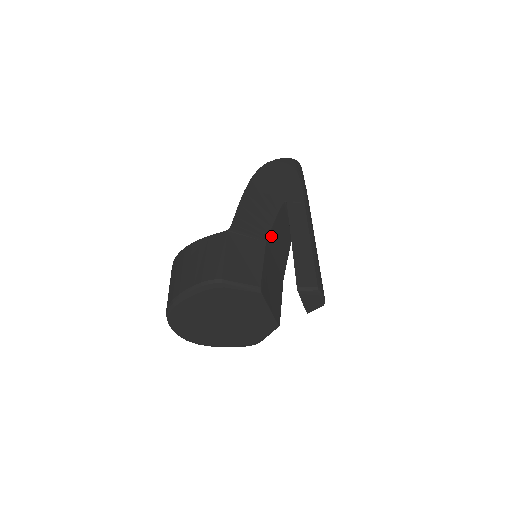
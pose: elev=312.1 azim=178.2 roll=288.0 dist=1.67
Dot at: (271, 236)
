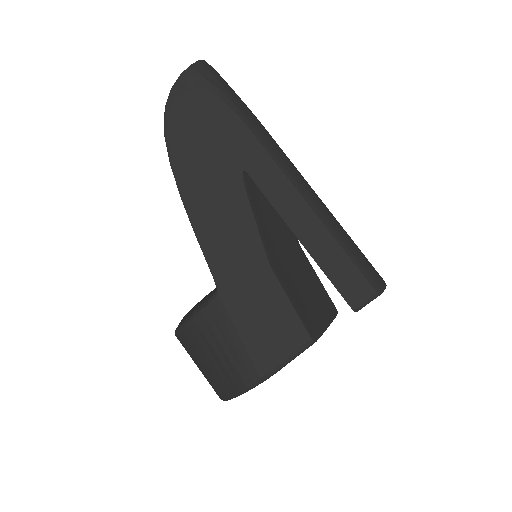
Dot at: (267, 246)
